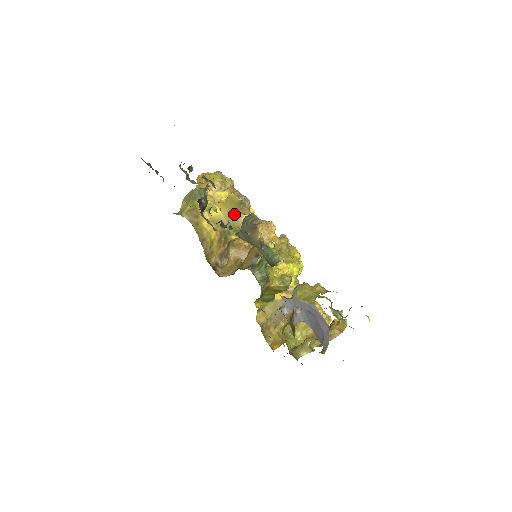
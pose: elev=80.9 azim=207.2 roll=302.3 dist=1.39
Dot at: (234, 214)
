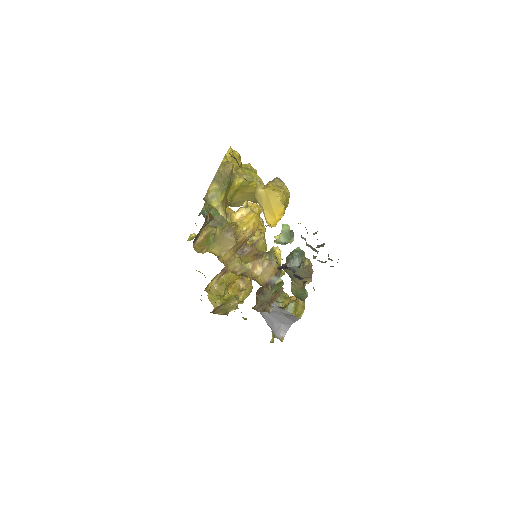
Dot at: (245, 200)
